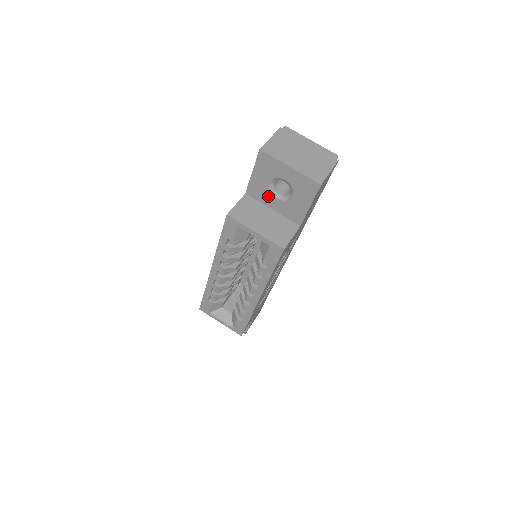
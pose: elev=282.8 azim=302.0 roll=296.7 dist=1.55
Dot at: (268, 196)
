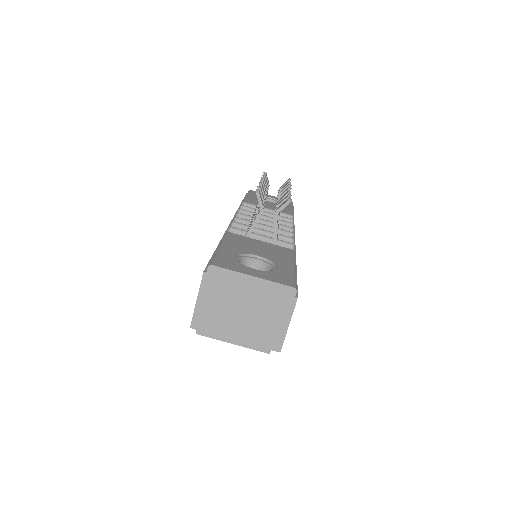
Dot at: occluded
